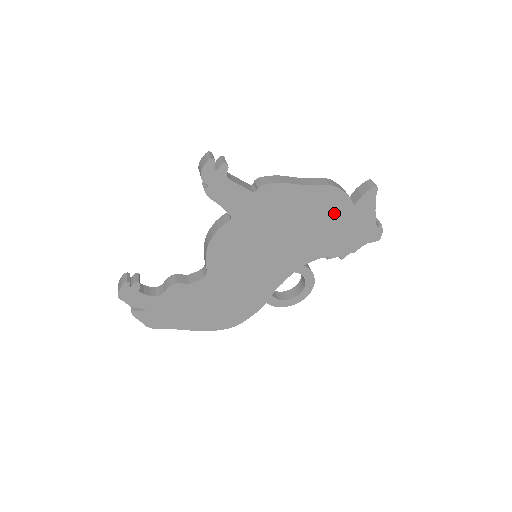
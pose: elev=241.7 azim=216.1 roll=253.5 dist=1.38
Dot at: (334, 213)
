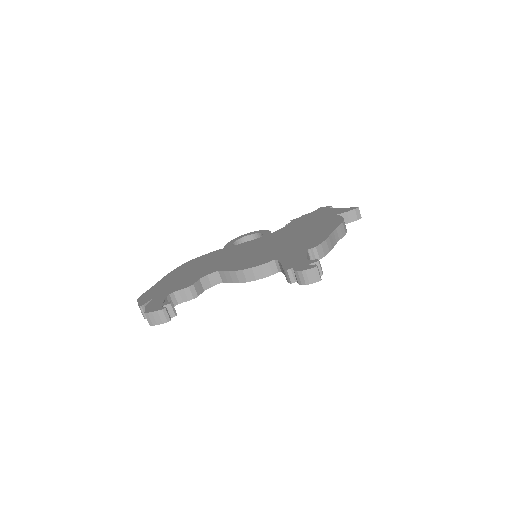
Dot at: occluded
